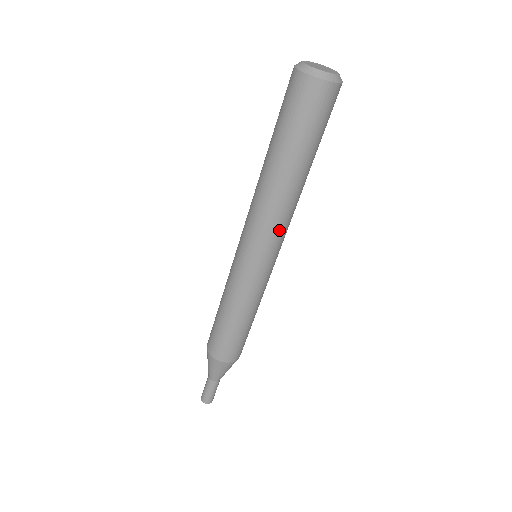
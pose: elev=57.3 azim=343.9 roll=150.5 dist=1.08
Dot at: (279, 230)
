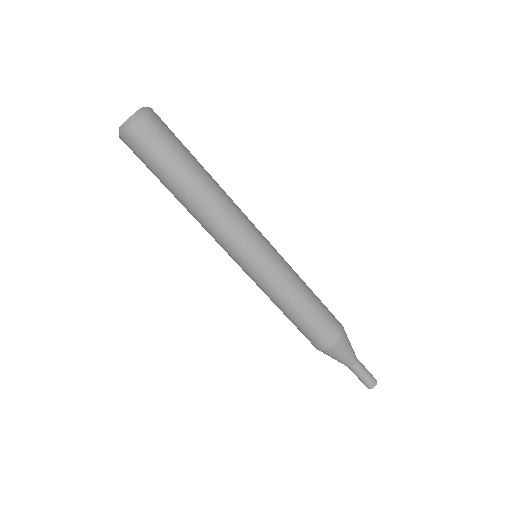
Dot at: (227, 234)
